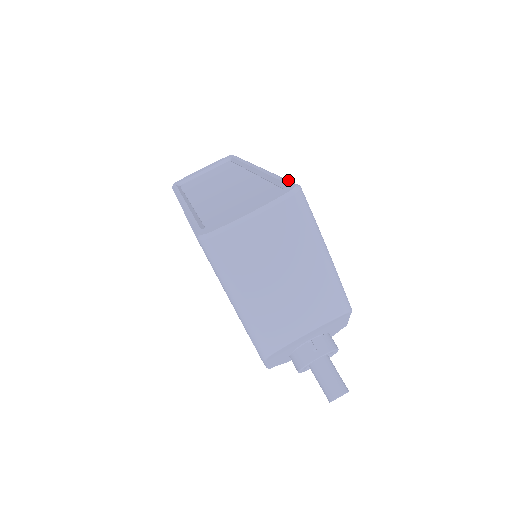
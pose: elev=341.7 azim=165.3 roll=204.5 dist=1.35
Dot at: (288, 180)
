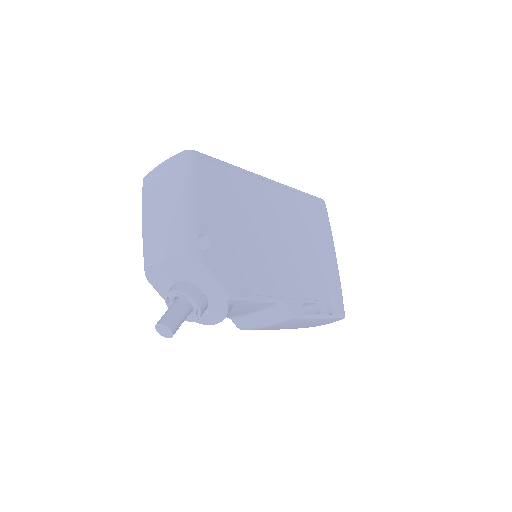
Dot at: (212, 157)
